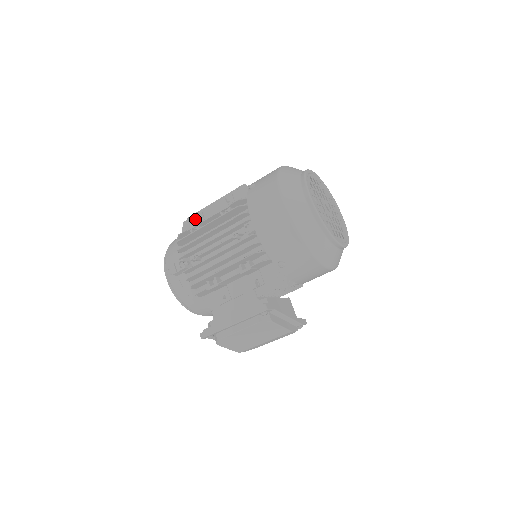
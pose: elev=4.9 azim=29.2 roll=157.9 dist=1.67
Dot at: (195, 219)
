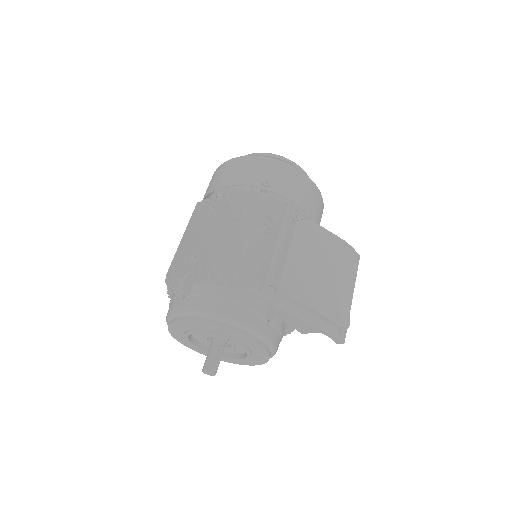
Dot at: occluded
